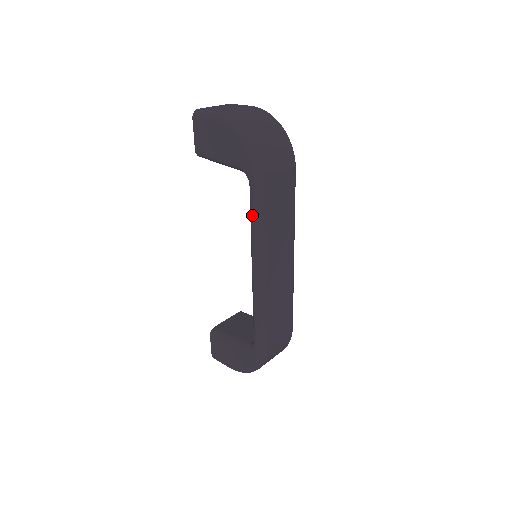
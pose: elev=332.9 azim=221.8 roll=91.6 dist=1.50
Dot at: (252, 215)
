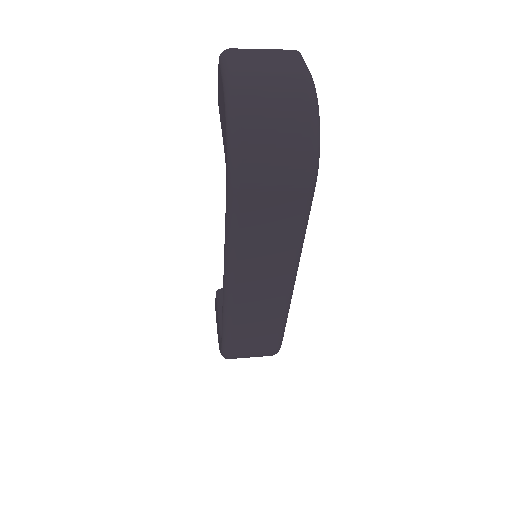
Dot at: (225, 222)
